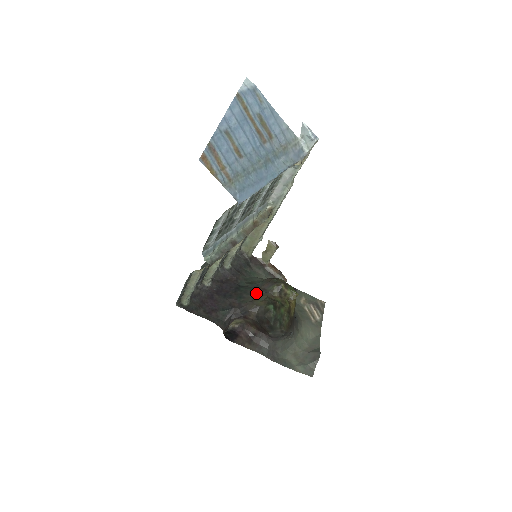
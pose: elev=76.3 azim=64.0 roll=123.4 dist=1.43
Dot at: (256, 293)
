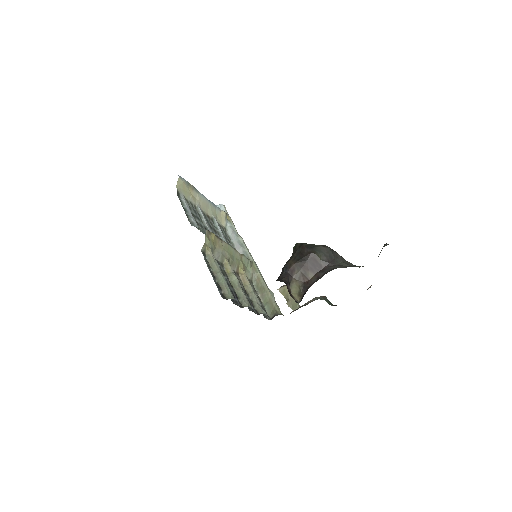
Dot at: occluded
